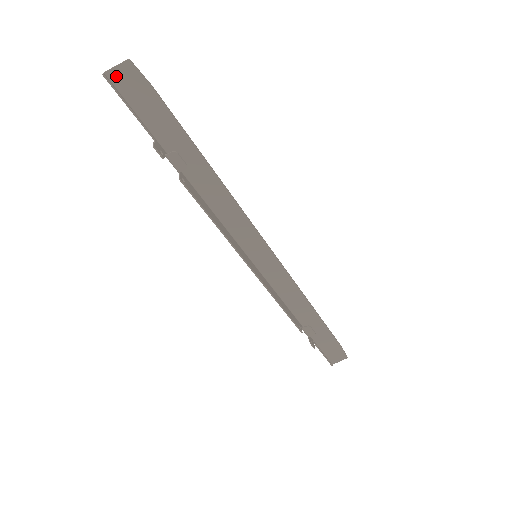
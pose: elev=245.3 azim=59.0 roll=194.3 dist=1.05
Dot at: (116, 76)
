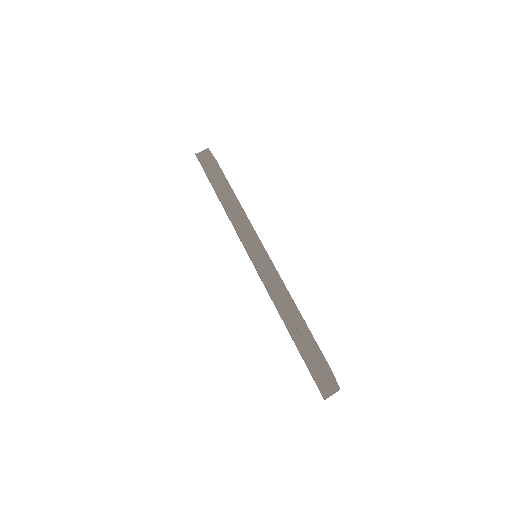
Dot at: (201, 155)
